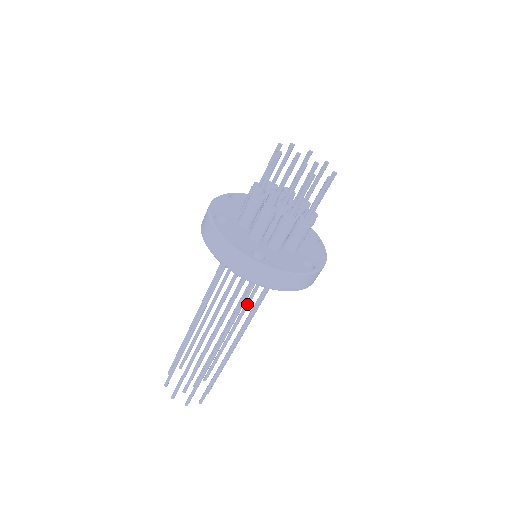
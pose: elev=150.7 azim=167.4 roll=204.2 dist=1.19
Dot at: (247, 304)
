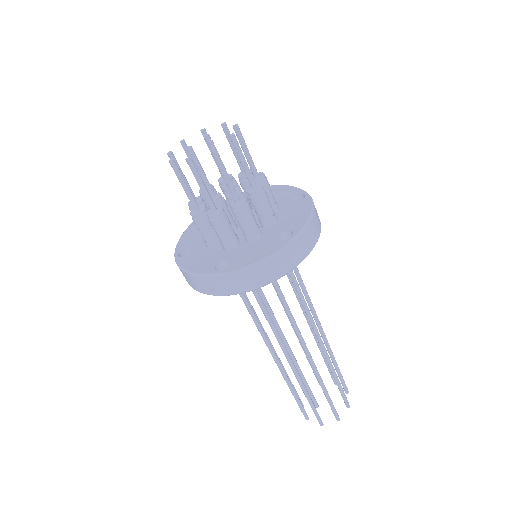
Dot at: occluded
